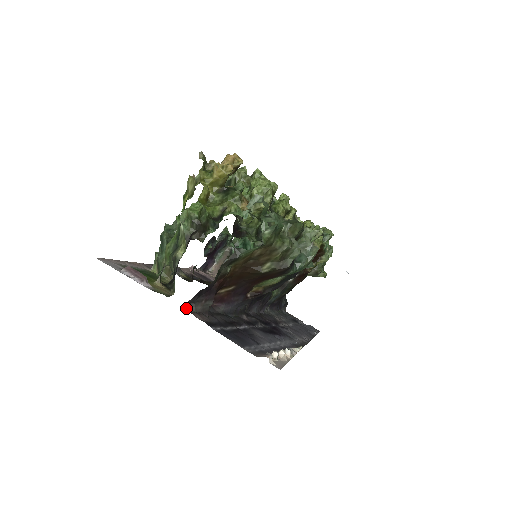
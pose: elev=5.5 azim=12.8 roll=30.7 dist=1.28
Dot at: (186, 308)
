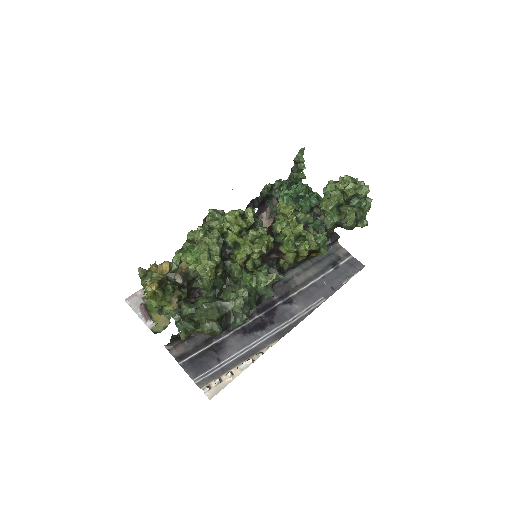
Dot at: (166, 347)
